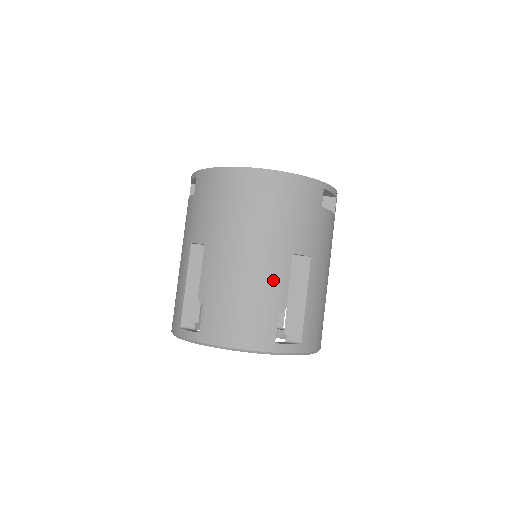
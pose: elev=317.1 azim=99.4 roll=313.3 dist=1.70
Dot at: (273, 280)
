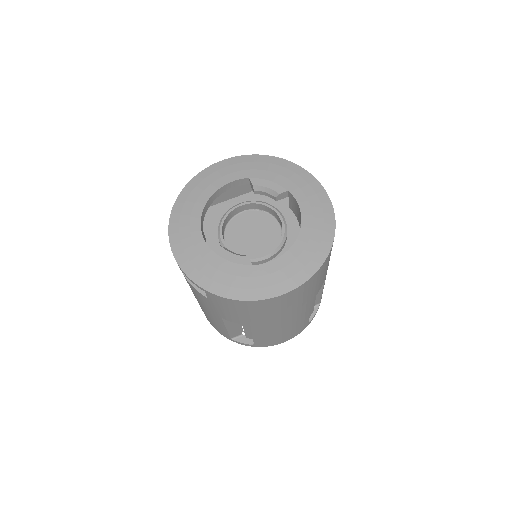
Dot at: (305, 314)
